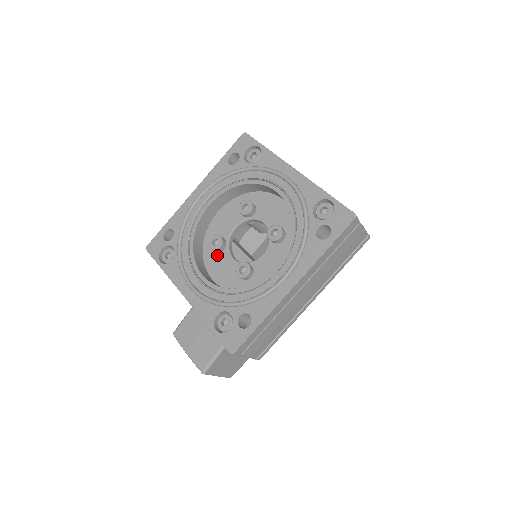
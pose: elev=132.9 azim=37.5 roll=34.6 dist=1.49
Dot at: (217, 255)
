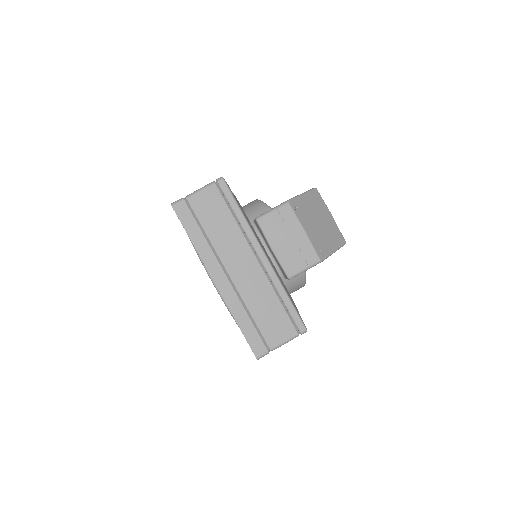
Dot at: occluded
